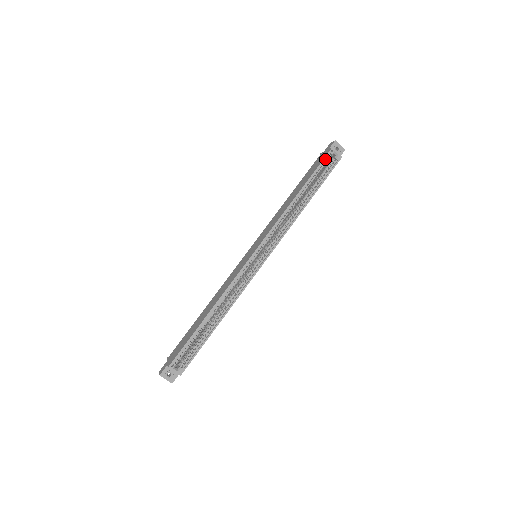
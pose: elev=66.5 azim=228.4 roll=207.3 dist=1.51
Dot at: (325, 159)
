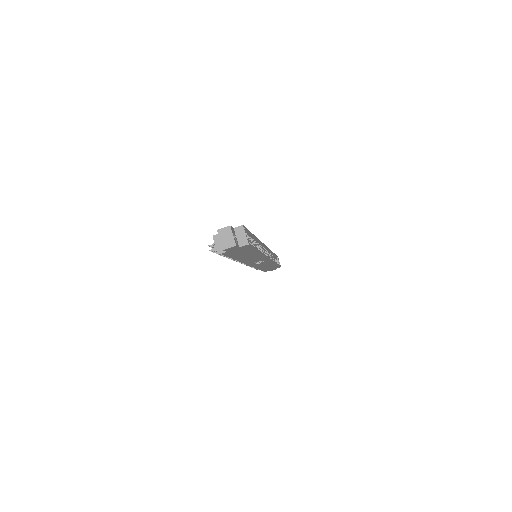
Dot at: (276, 257)
